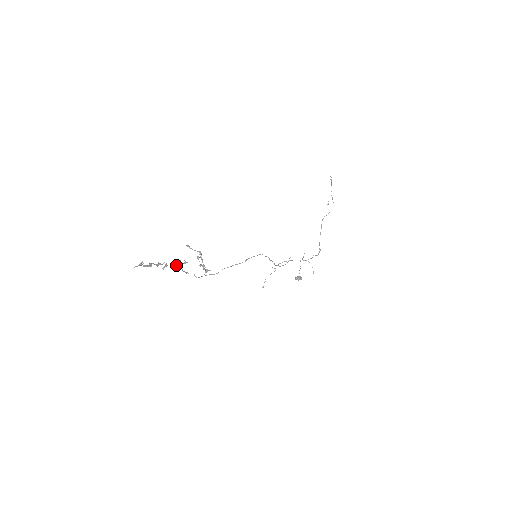
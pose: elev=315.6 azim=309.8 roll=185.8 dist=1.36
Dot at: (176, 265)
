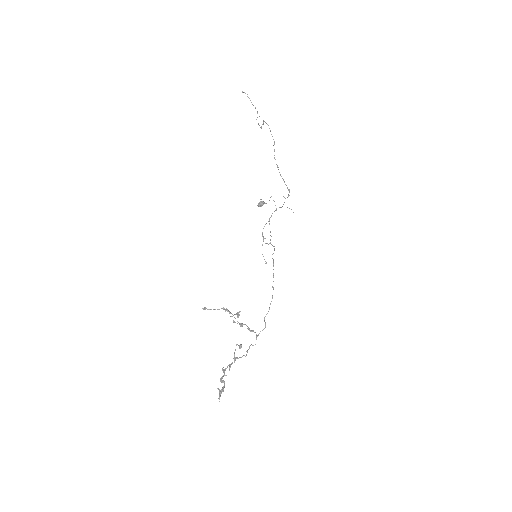
Dot at: (237, 357)
